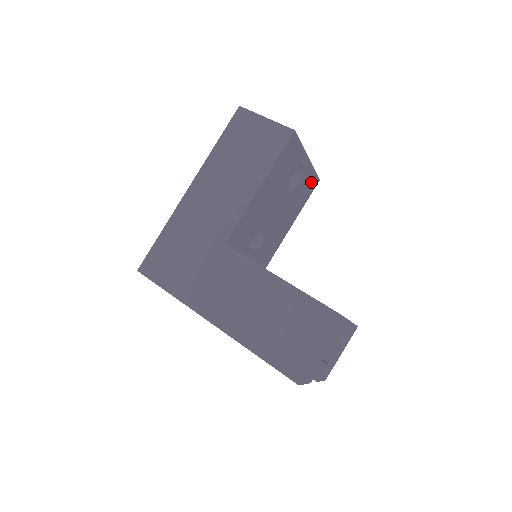
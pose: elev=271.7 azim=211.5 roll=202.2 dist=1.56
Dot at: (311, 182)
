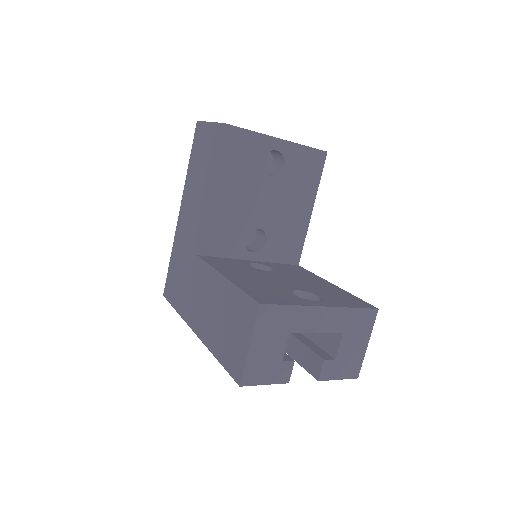
Dot at: (310, 159)
